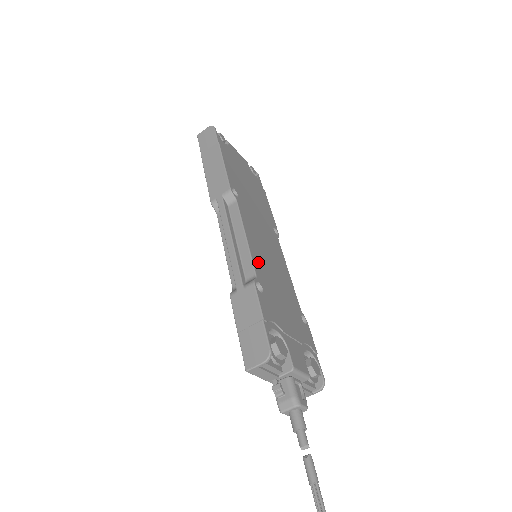
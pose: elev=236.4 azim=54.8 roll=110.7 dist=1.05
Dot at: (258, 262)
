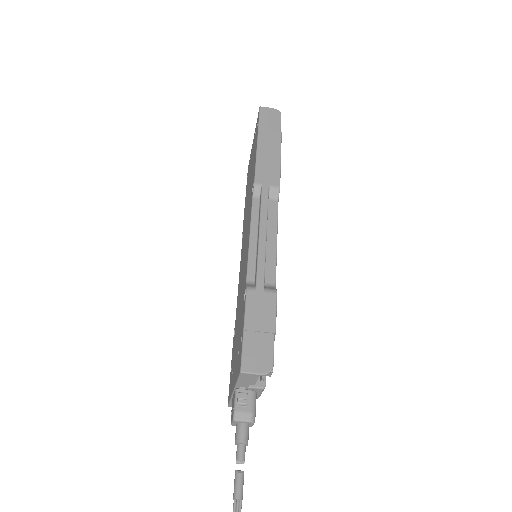
Dot at: occluded
